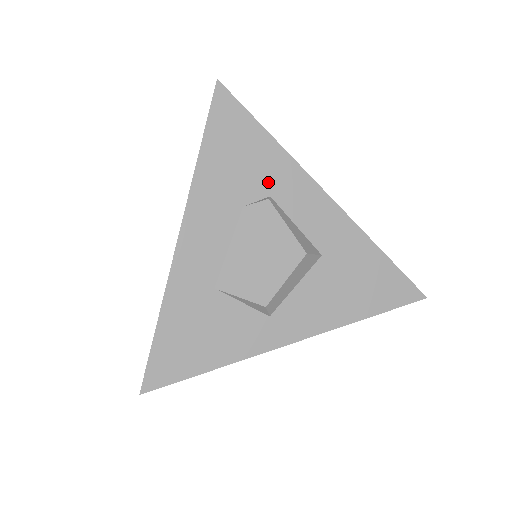
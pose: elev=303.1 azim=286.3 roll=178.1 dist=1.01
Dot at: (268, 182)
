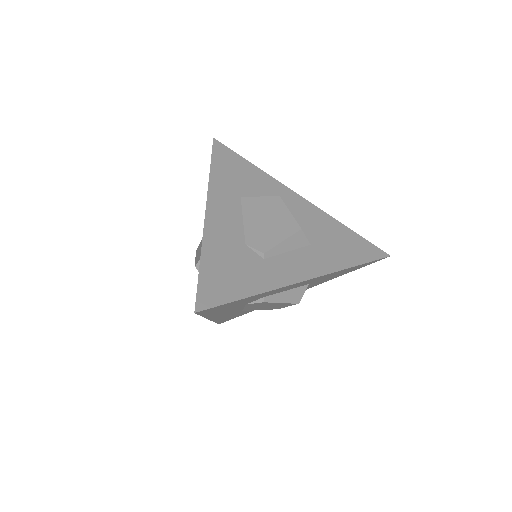
Dot at: (259, 297)
